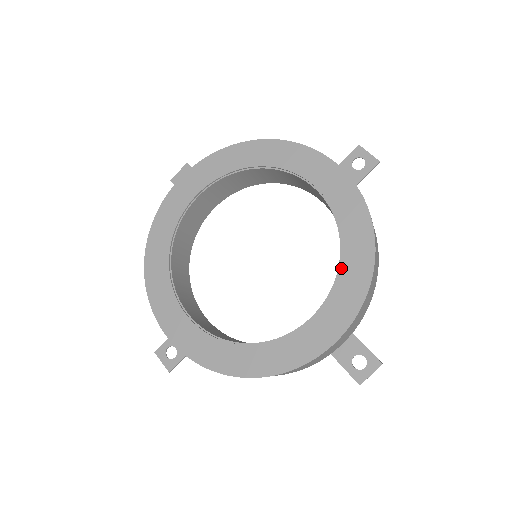
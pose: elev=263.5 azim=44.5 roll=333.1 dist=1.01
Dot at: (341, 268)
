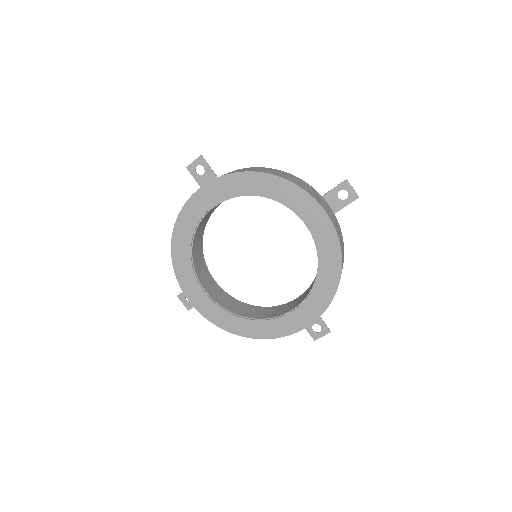
Dot at: (315, 286)
